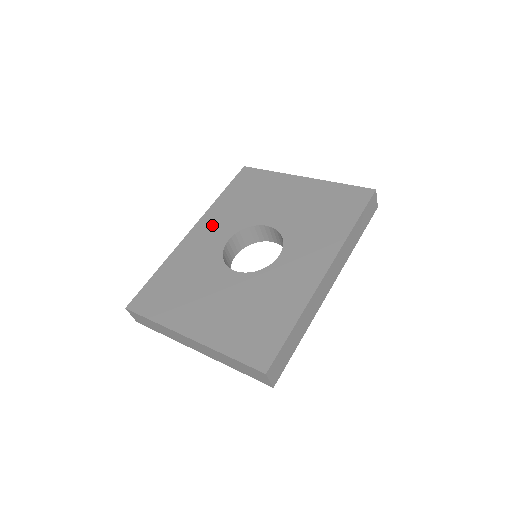
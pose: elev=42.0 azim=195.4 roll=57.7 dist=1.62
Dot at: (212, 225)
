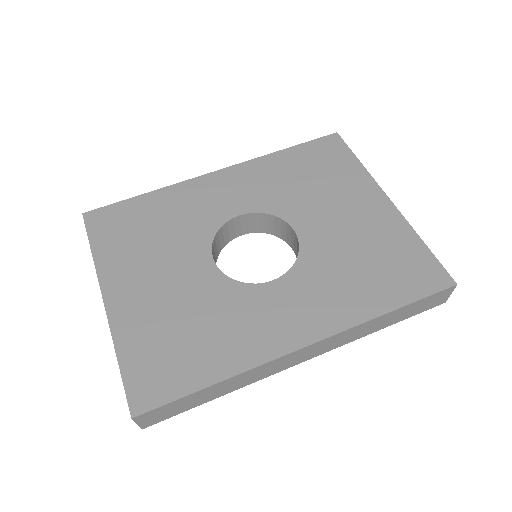
Dot at: (241, 182)
